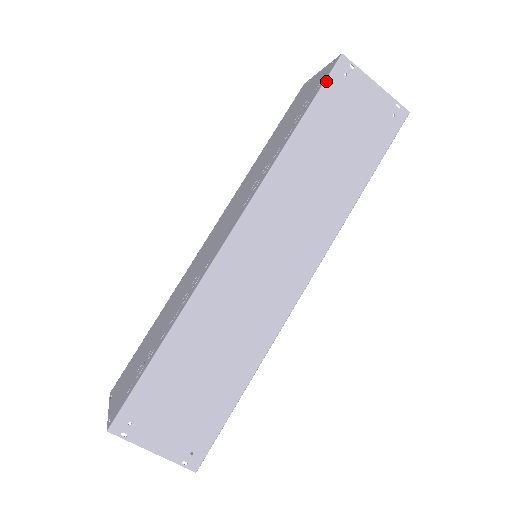
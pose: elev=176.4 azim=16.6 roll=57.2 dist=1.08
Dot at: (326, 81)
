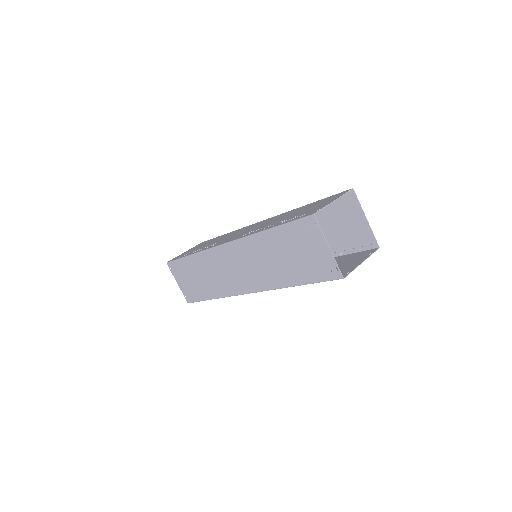
Dot at: (296, 220)
